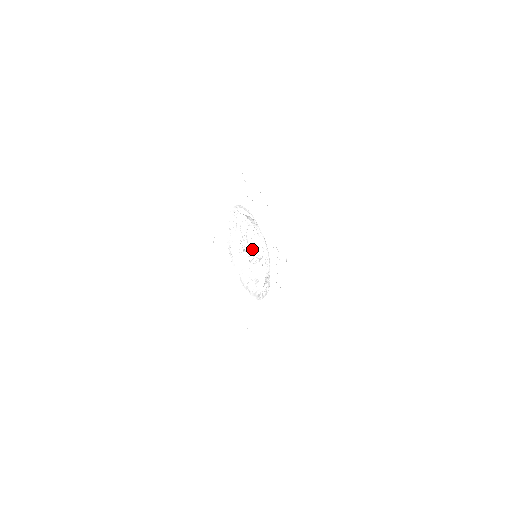
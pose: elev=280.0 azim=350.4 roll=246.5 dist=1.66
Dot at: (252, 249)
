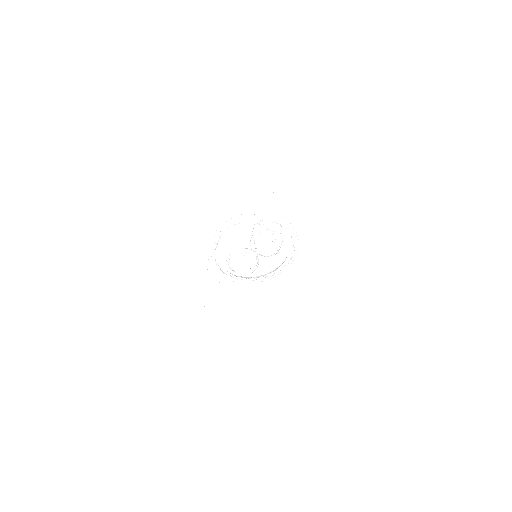
Dot at: (252, 250)
